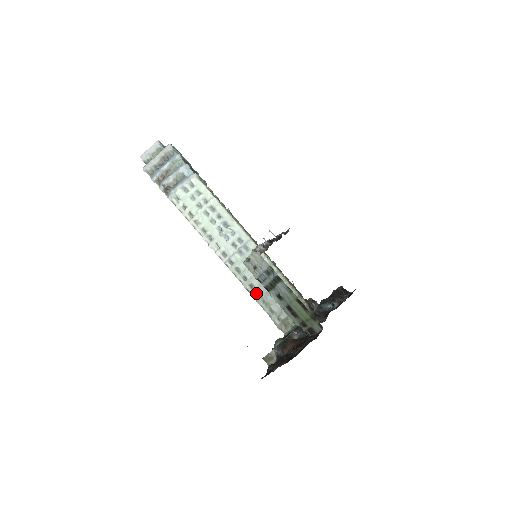
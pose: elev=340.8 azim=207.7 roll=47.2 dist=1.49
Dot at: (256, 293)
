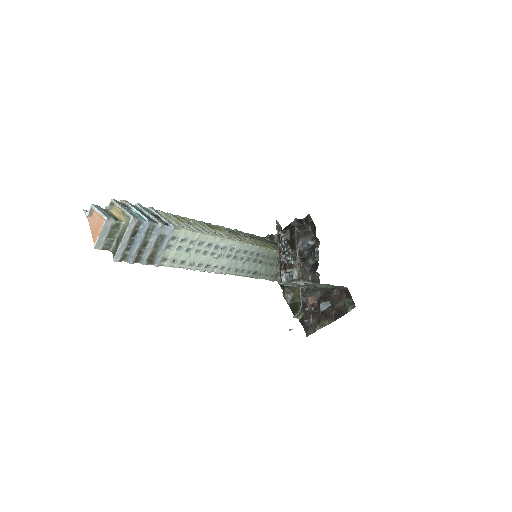
Dot at: (253, 274)
